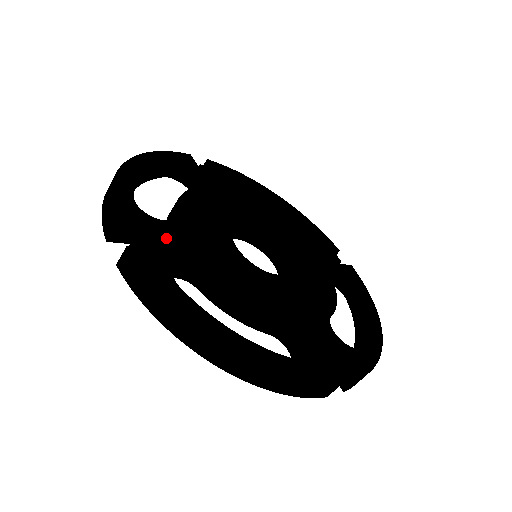
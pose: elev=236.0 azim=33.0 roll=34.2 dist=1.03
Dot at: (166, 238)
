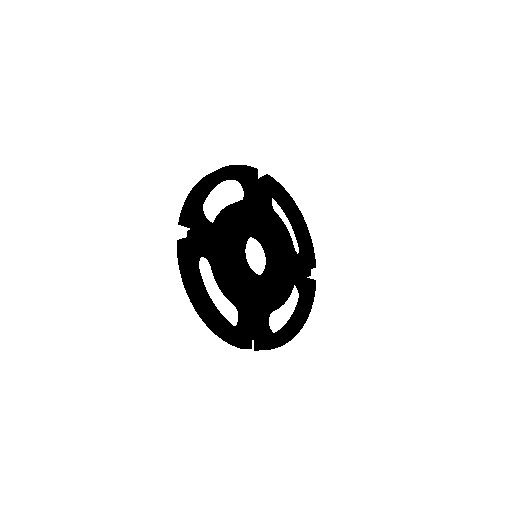
Dot at: (258, 323)
